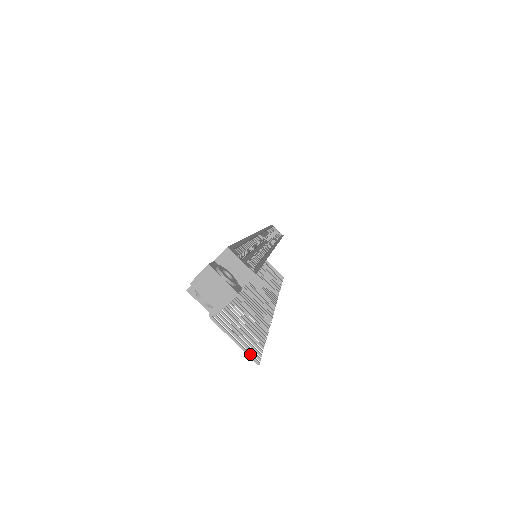
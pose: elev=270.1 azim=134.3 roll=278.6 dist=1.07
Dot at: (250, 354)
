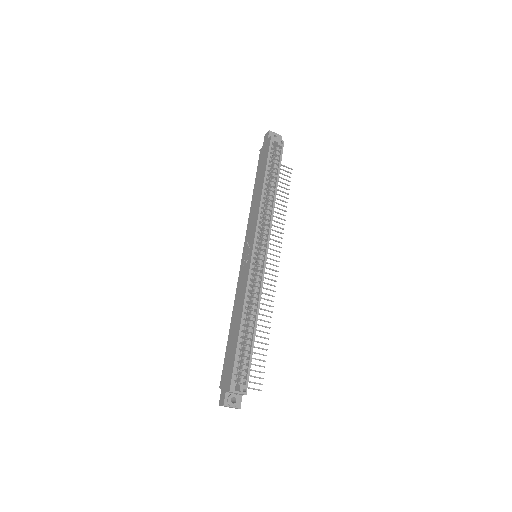
Dot at: occluded
